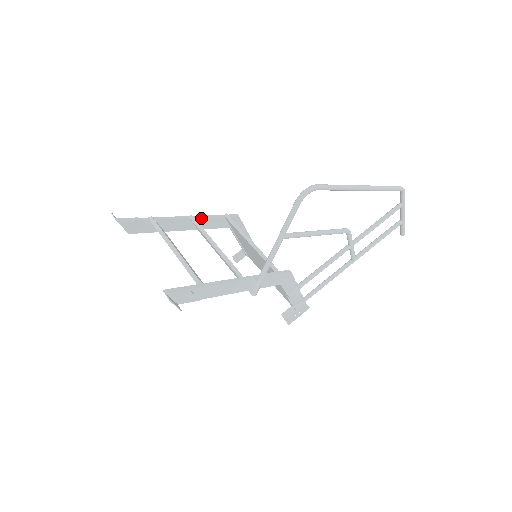
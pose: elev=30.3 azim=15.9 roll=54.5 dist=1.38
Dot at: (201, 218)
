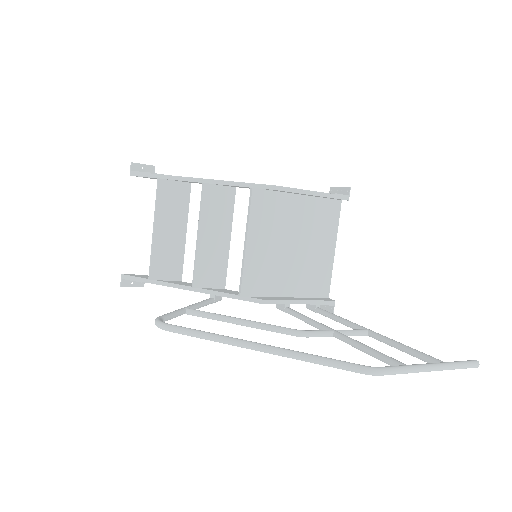
Dot at: (221, 184)
